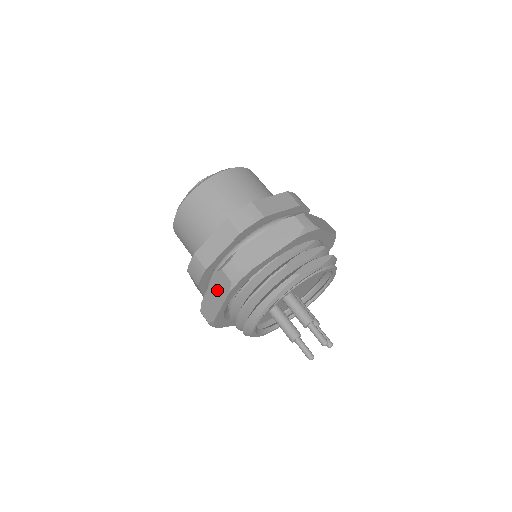
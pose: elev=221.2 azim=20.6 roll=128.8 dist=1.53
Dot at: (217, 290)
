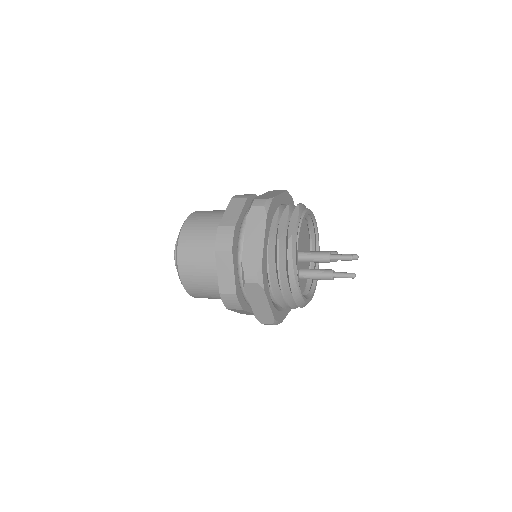
Dot at: (256, 298)
